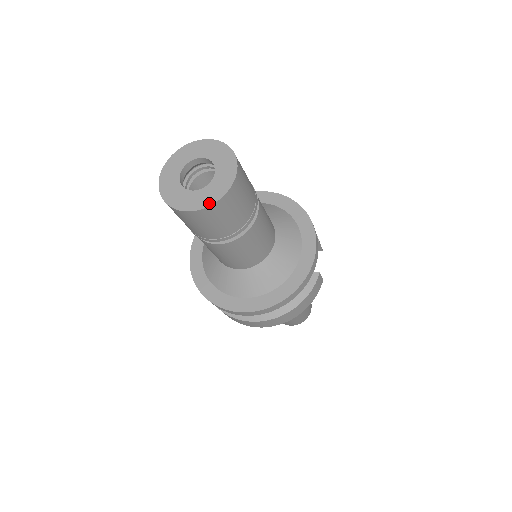
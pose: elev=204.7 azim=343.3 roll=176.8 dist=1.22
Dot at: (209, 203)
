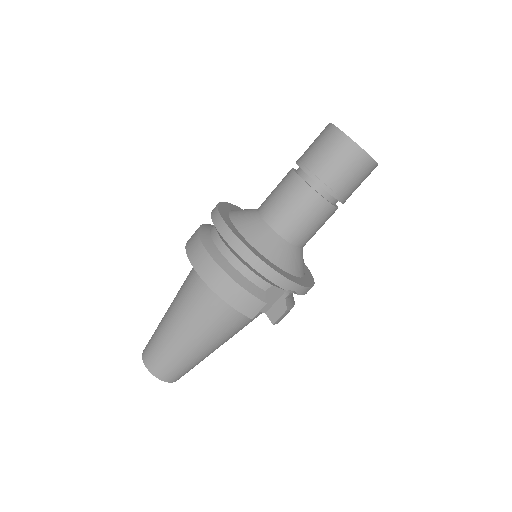
Dot at: (349, 137)
